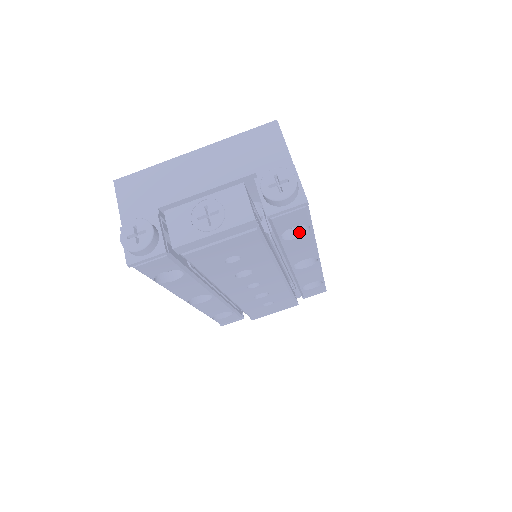
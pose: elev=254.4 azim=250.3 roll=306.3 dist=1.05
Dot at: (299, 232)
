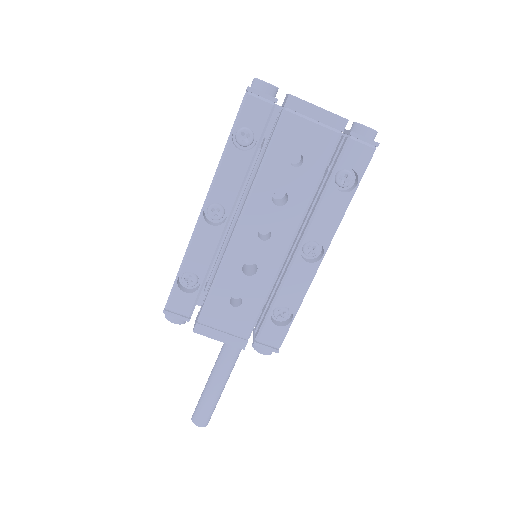
Dot at: (343, 191)
